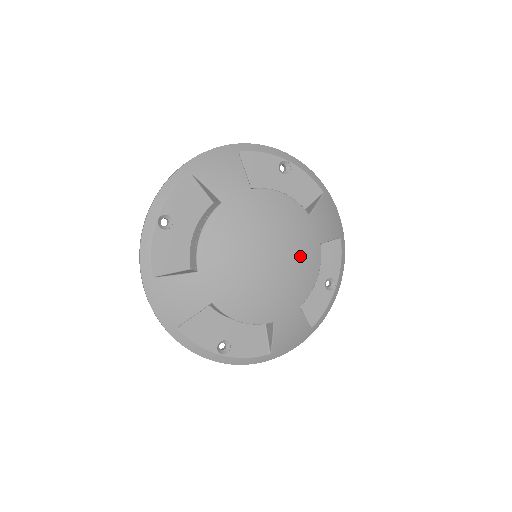
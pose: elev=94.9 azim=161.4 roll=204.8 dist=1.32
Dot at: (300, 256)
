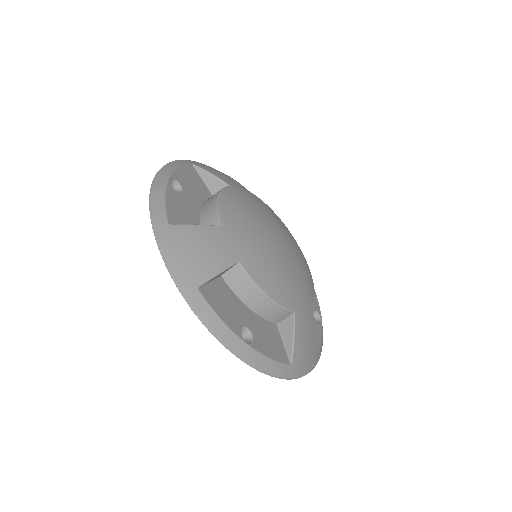
Dot at: (300, 257)
